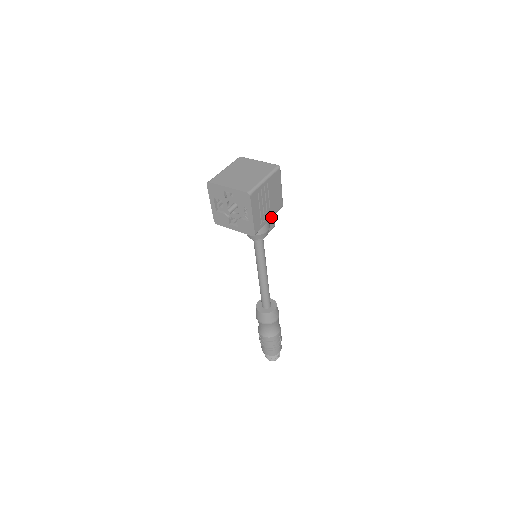
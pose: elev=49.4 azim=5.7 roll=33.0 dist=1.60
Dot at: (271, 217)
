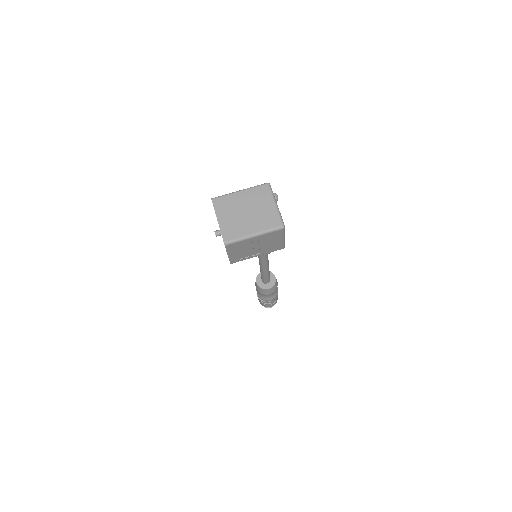
Dot at: (261, 254)
